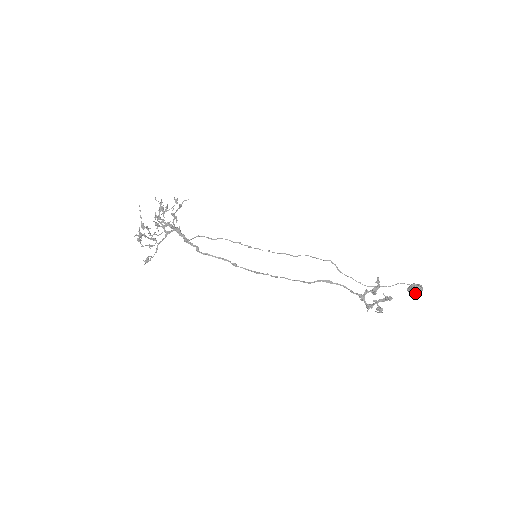
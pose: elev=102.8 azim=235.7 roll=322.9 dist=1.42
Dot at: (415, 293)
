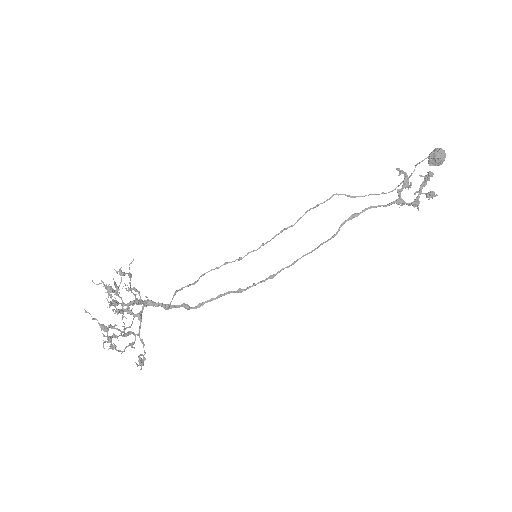
Dot at: (441, 160)
